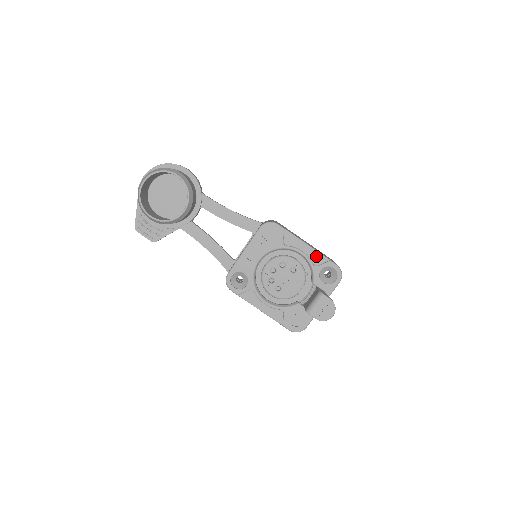
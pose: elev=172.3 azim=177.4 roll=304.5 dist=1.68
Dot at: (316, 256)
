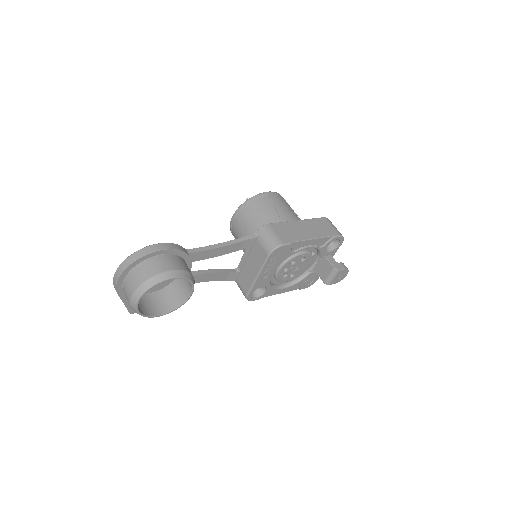
Dot at: (321, 241)
